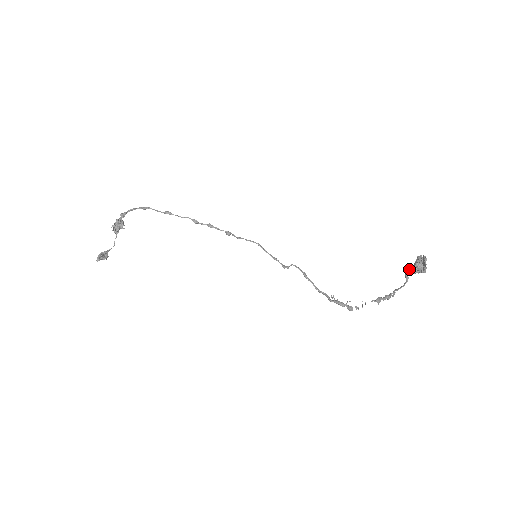
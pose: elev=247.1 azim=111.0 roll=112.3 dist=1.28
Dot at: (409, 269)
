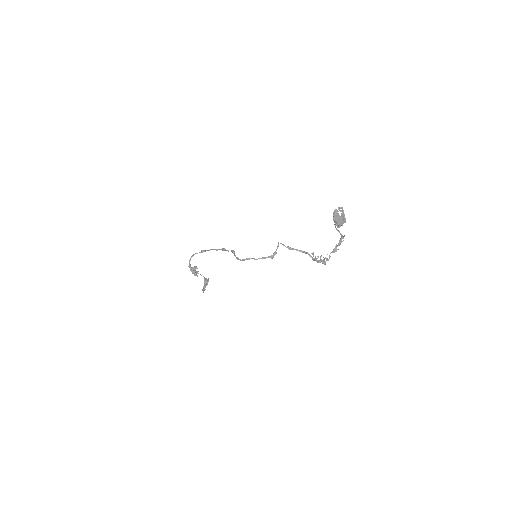
Dot at: occluded
